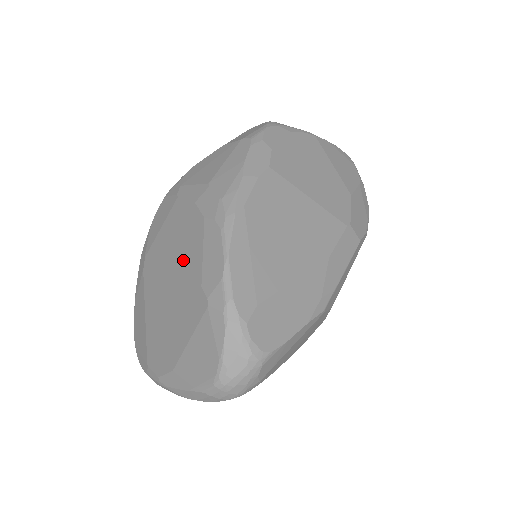
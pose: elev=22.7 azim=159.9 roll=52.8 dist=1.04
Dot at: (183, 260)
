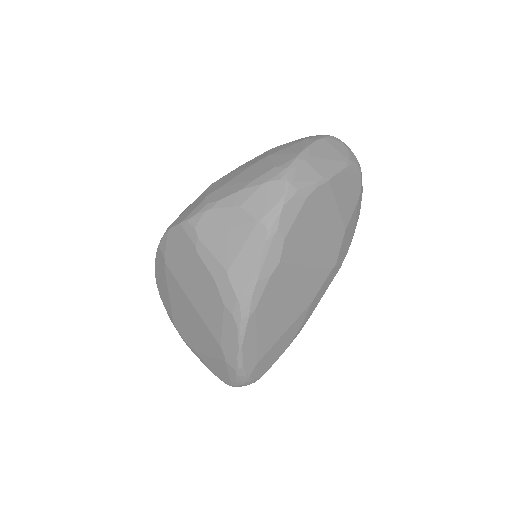
Dot at: (205, 311)
